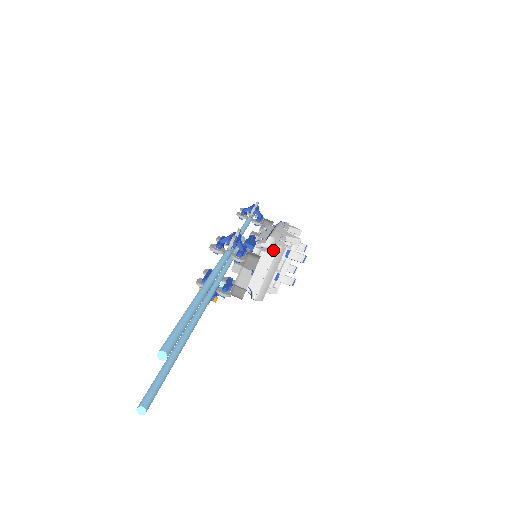
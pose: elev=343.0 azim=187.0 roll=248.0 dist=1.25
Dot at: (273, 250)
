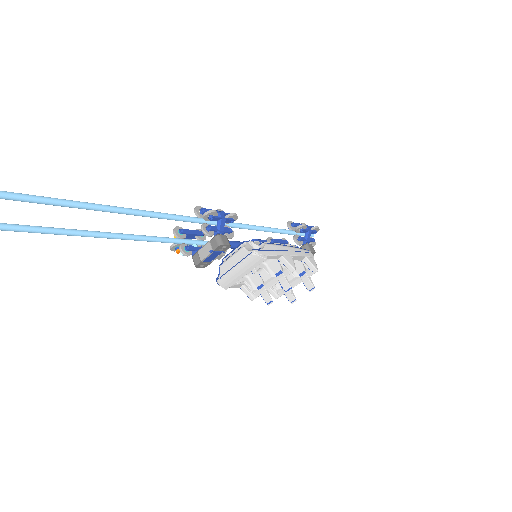
Dot at: (251, 252)
